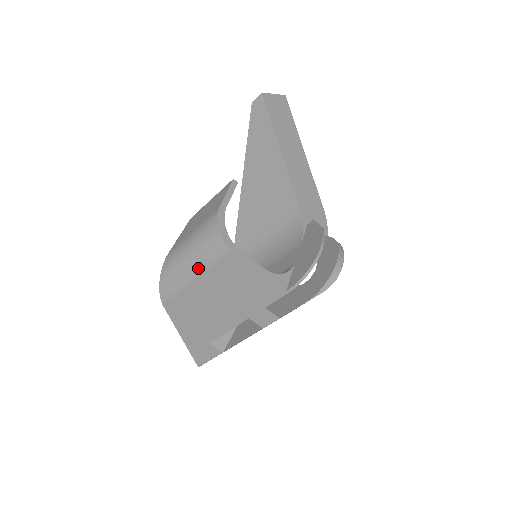
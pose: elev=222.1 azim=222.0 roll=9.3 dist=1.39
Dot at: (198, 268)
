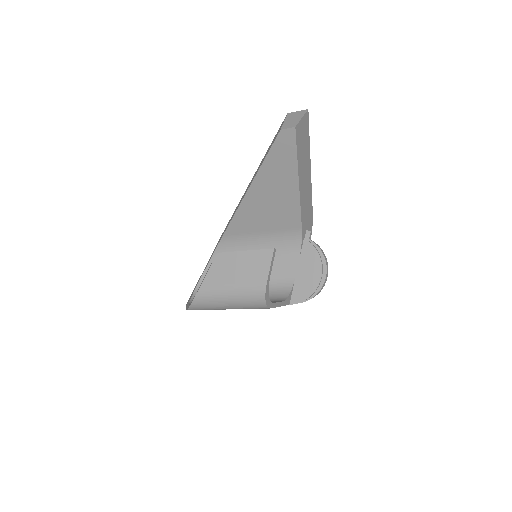
Dot at: occluded
